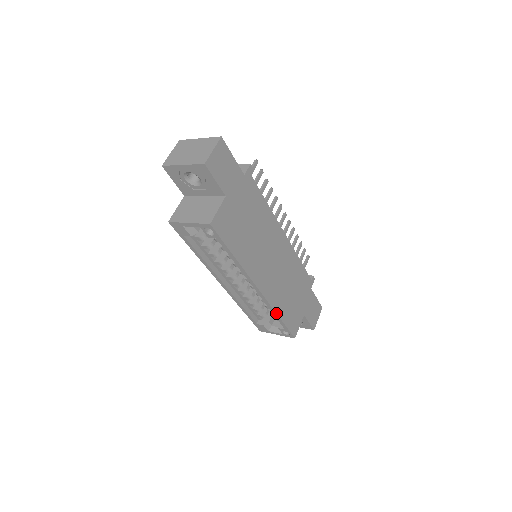
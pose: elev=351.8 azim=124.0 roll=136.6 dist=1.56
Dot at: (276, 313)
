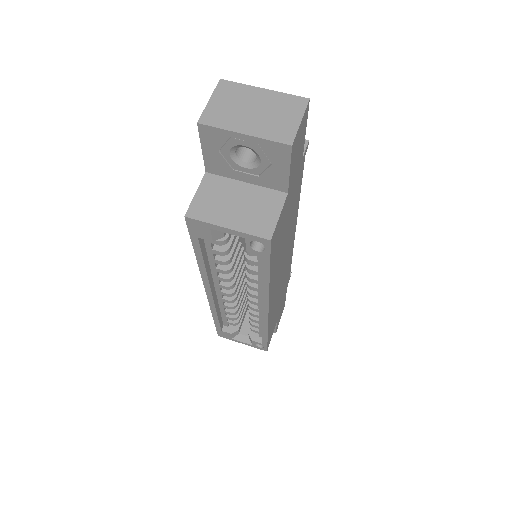
Dot at: (267, 331)
